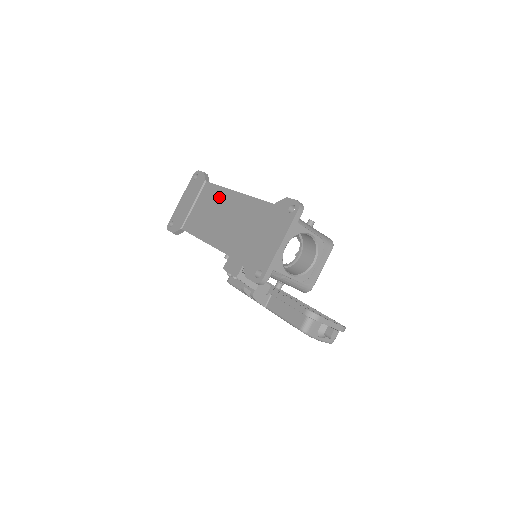
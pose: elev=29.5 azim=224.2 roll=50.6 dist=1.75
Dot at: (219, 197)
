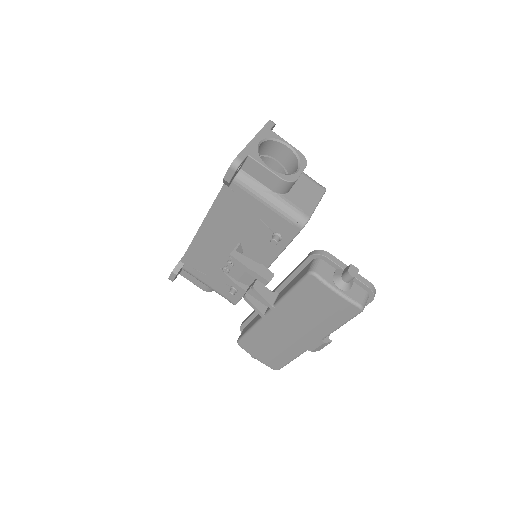
Dot at: occluded
